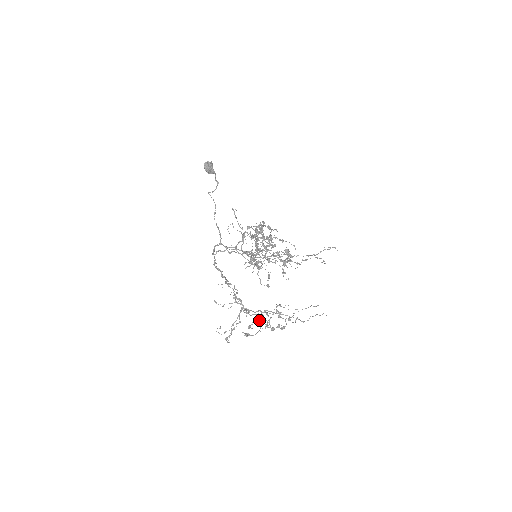
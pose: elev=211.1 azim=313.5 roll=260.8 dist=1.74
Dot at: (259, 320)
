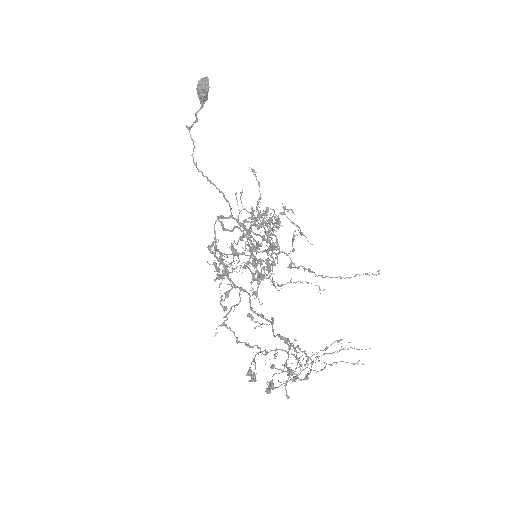
Dot at: occluded
